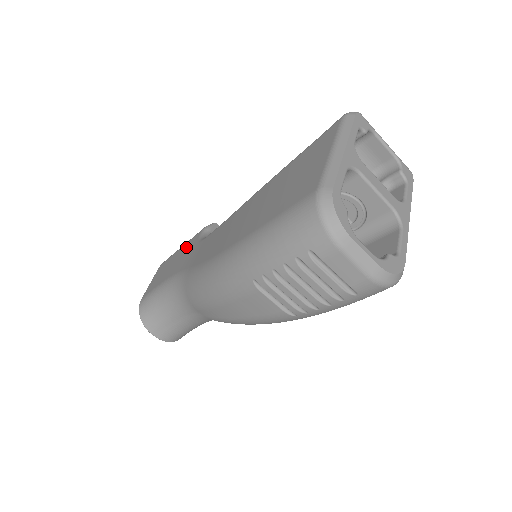
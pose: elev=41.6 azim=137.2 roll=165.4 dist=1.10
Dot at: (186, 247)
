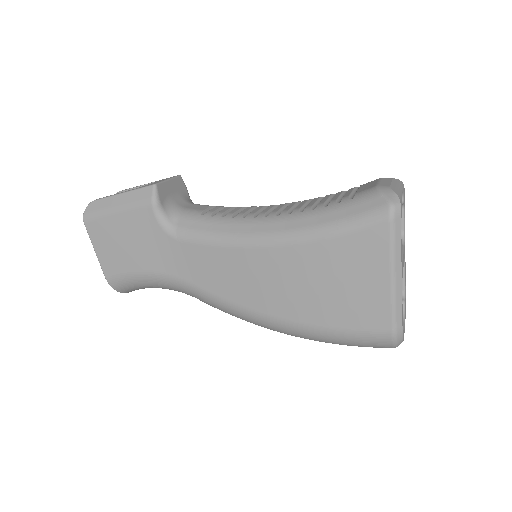
Dot at: (137, 225)
